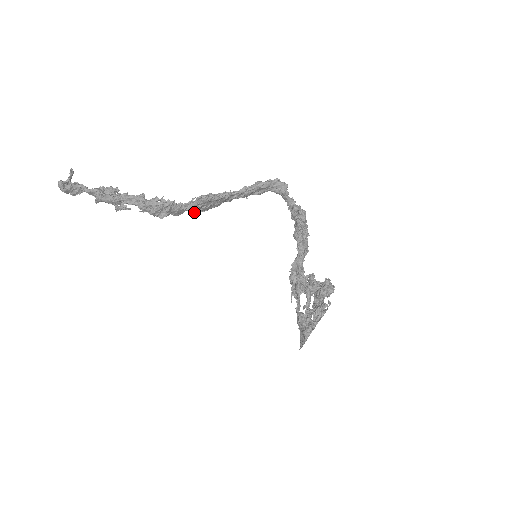
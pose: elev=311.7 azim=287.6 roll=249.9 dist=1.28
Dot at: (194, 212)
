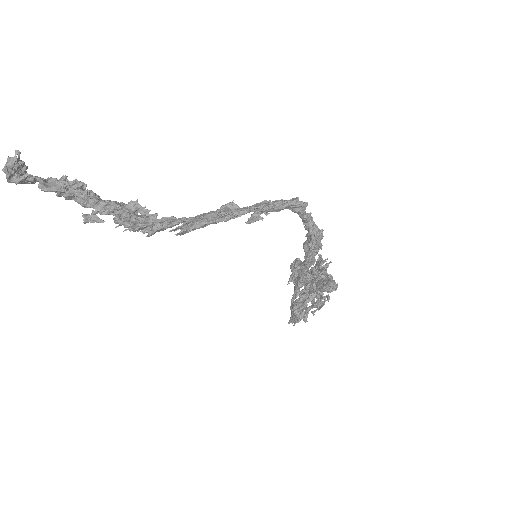
Dot at: (185, 232)
